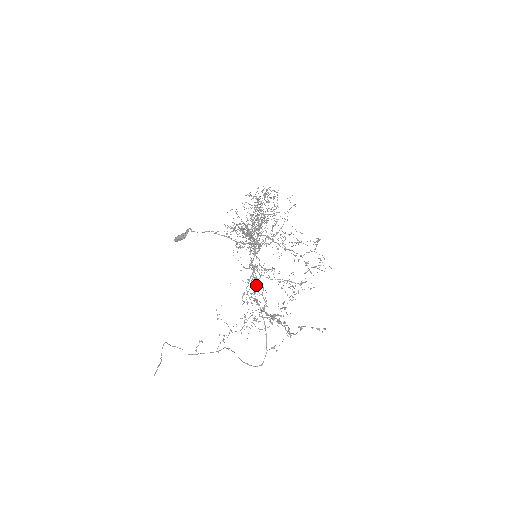
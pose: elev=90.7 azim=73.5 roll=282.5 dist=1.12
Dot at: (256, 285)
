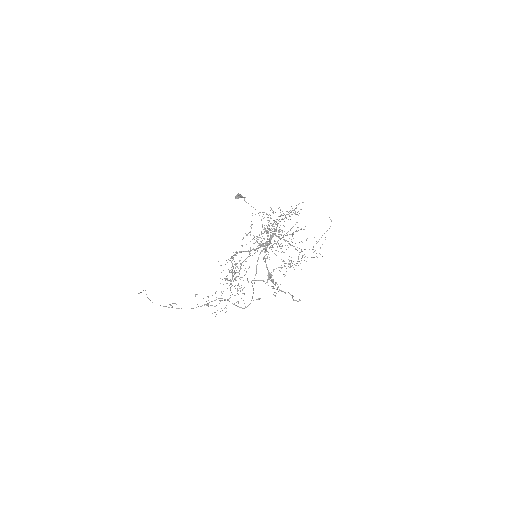
Dot at: (238, 284)
